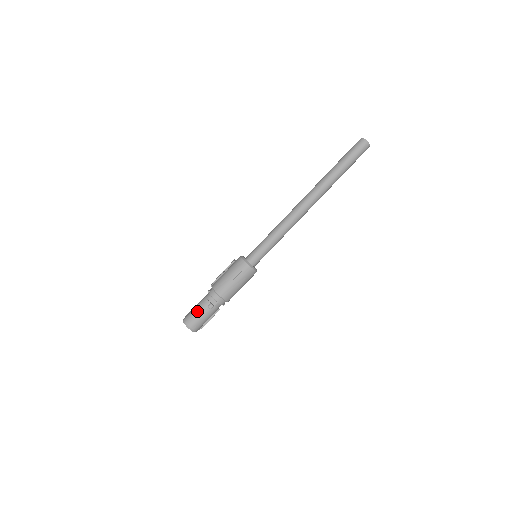
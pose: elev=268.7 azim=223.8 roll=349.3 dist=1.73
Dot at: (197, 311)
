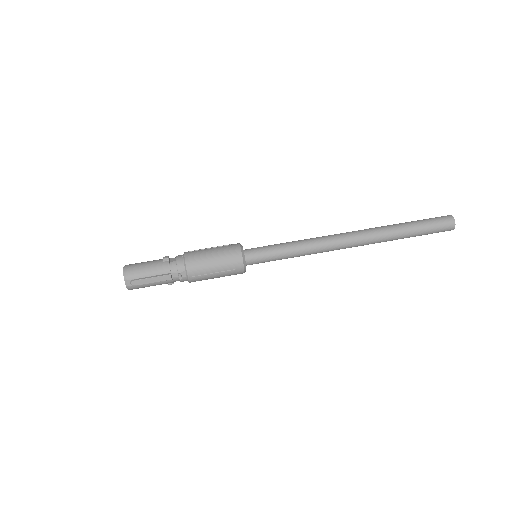
Dot at: (149, 261)
